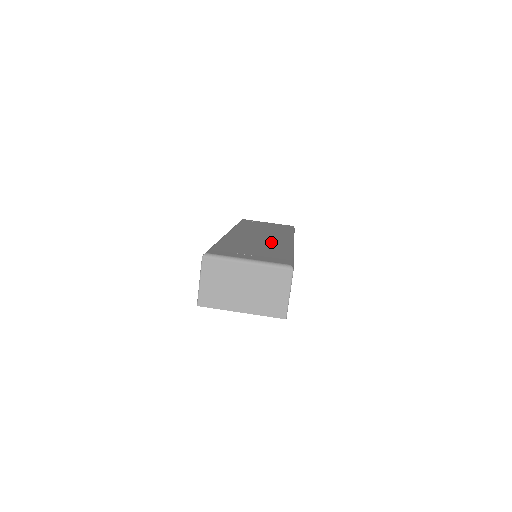
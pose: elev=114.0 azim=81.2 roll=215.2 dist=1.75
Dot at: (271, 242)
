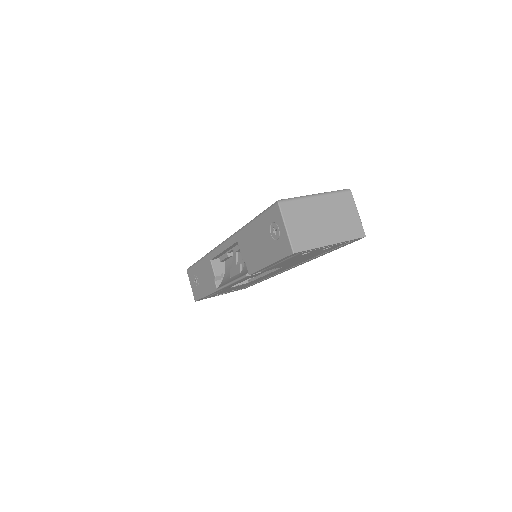
Dot at: occluded
